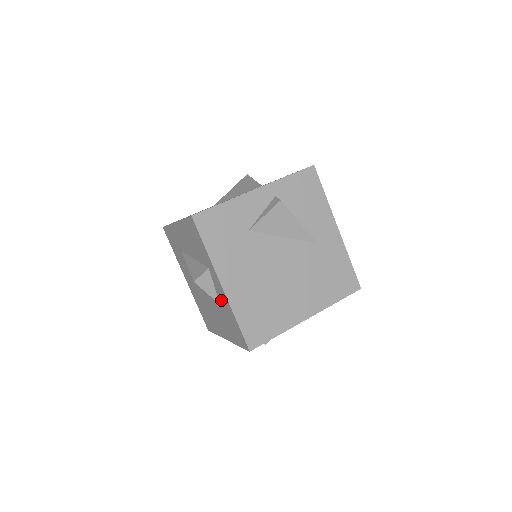
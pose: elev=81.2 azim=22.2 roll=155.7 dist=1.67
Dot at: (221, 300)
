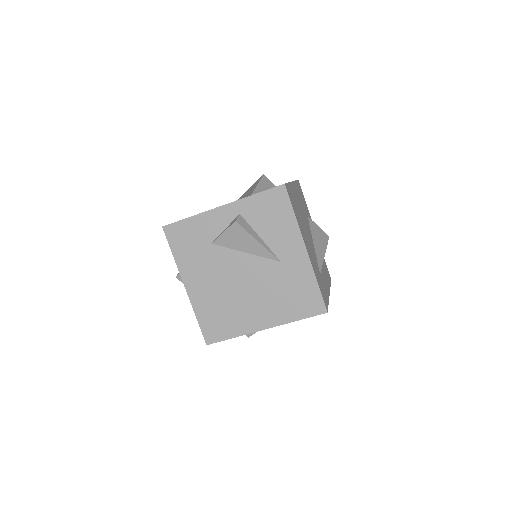
Dot at: occluded
